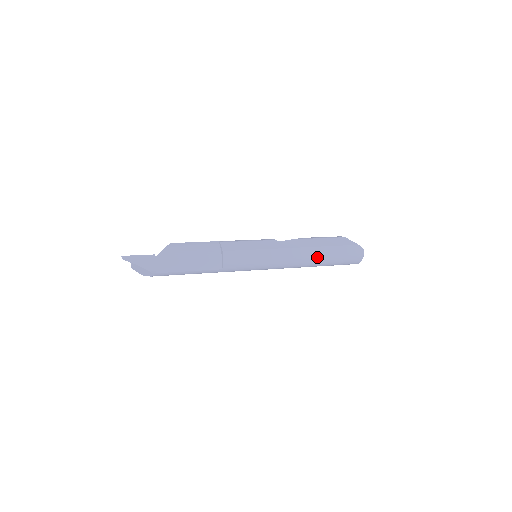
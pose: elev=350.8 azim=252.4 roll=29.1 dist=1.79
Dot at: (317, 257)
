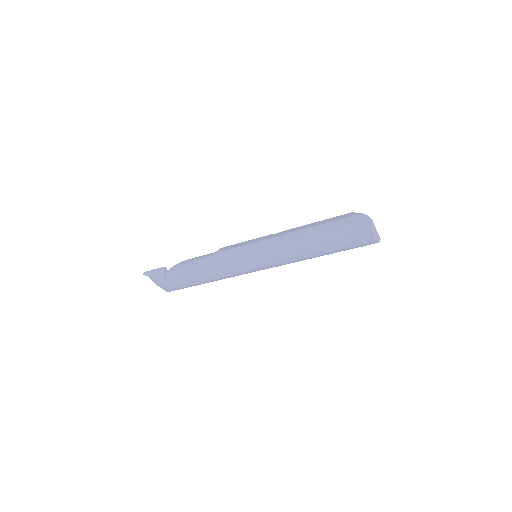
Dot at: (309, 238)
